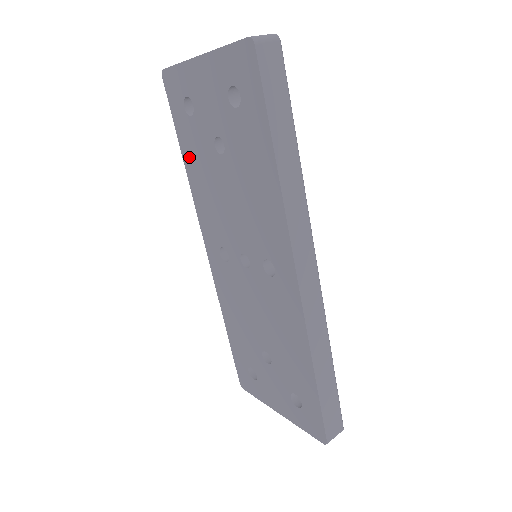
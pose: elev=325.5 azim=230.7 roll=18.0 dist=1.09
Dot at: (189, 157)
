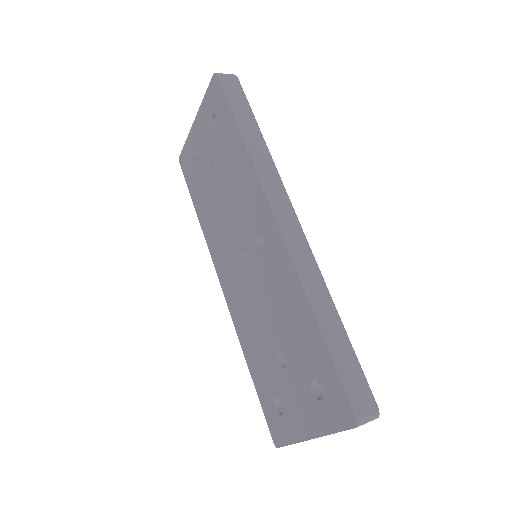
Dot at: (199, 207)
